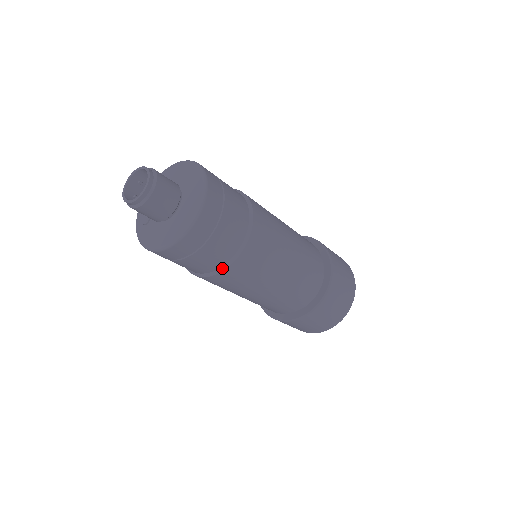
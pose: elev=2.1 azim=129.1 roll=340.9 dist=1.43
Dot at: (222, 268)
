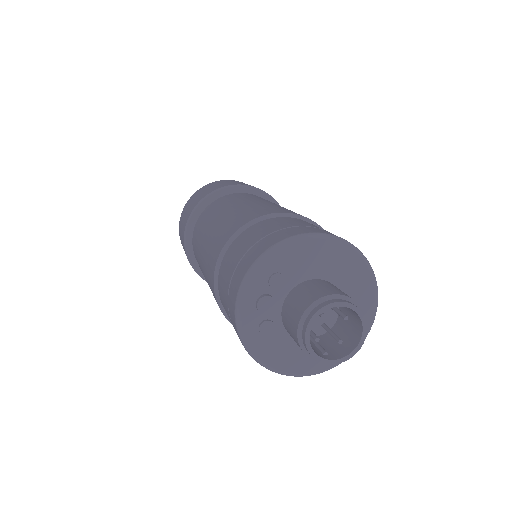
Dot at: occluded
